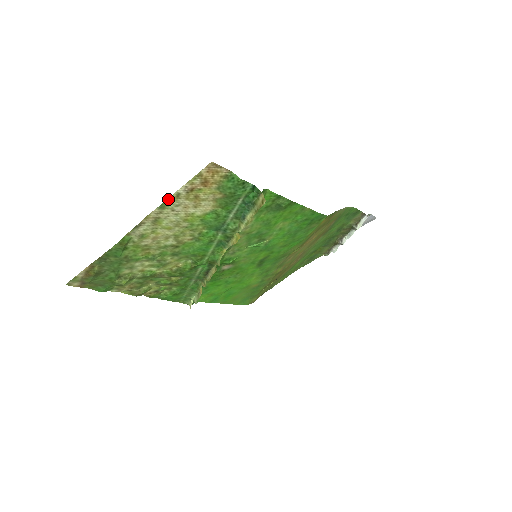
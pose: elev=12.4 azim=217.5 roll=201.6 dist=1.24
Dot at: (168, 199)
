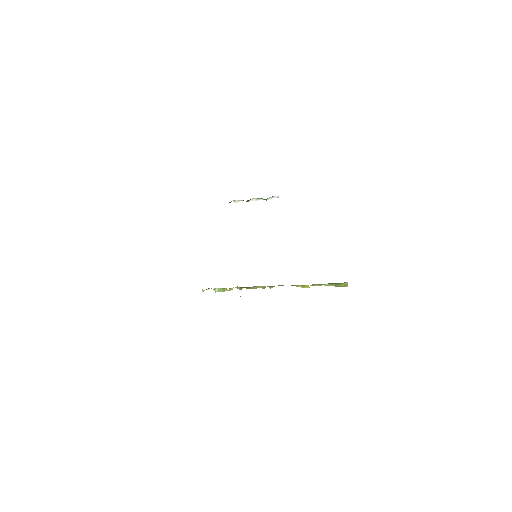
Dot at: occluded
